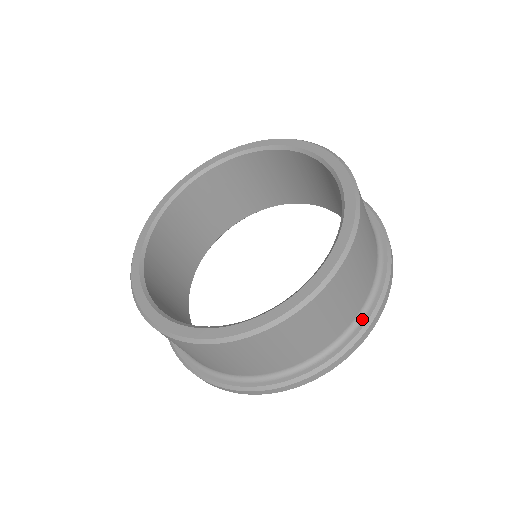
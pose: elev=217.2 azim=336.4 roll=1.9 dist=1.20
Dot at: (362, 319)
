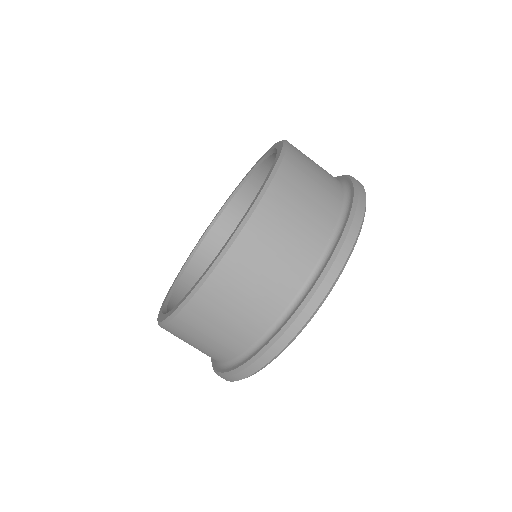
Dot at: (265, 342)
